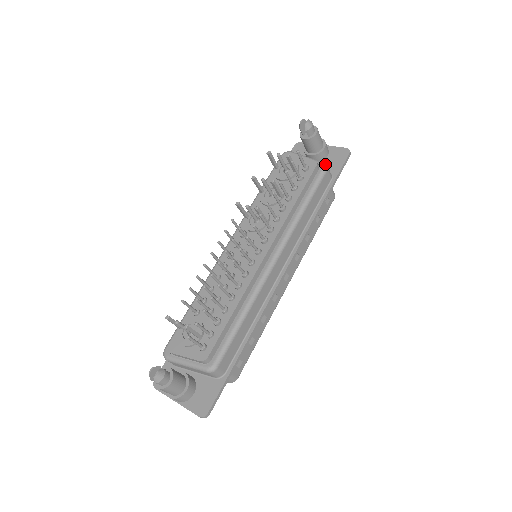
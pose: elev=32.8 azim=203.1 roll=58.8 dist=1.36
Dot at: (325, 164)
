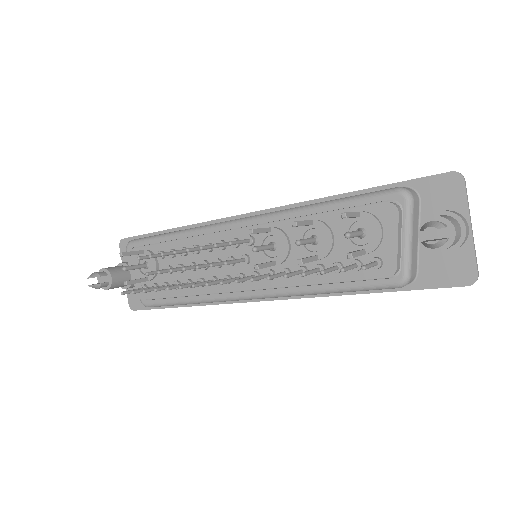
Dot at: (405, 281)
